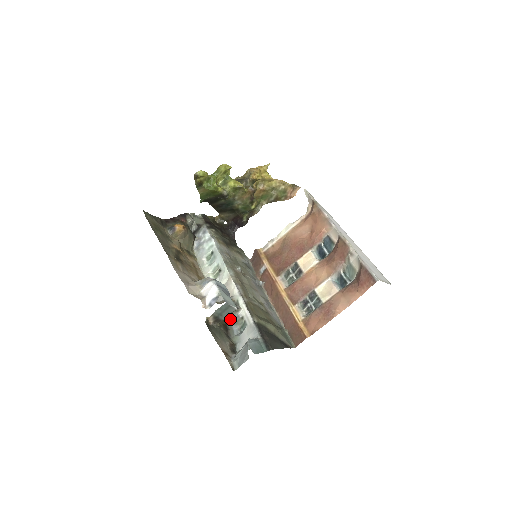
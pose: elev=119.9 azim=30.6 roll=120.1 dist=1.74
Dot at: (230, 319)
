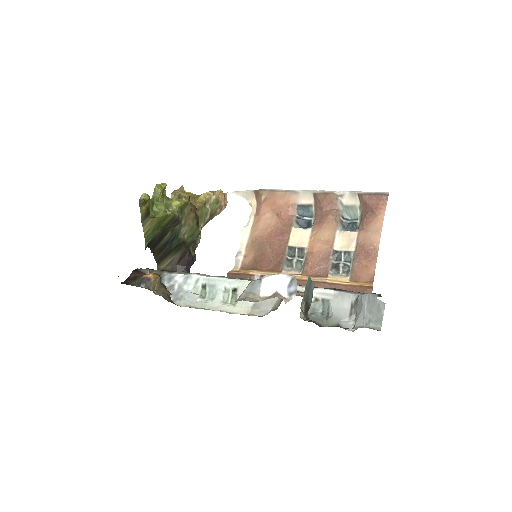
Dot at: occluded
